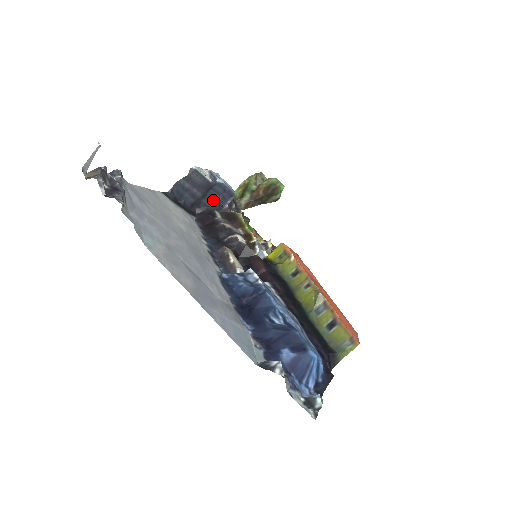
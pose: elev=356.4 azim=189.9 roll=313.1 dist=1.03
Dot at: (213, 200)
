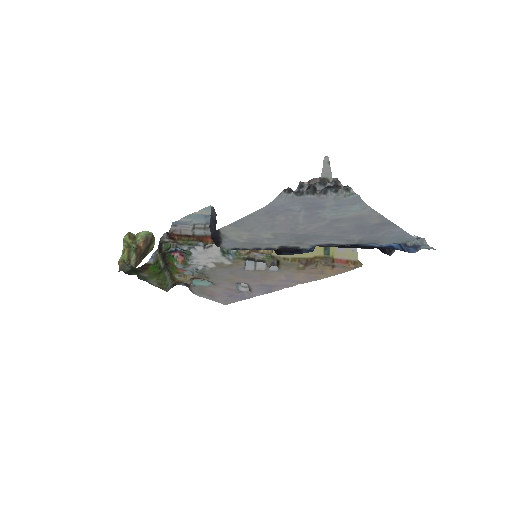
Dot at: occluded
